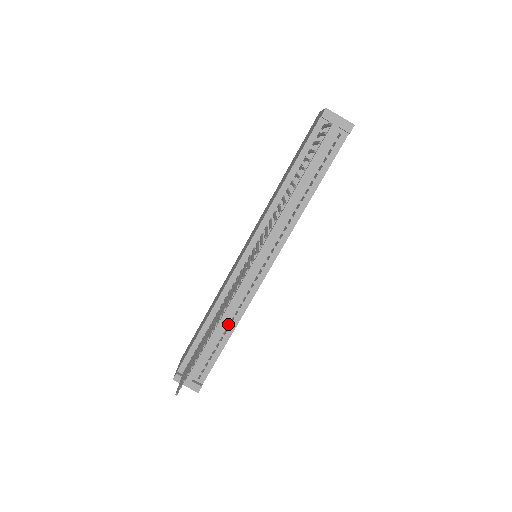
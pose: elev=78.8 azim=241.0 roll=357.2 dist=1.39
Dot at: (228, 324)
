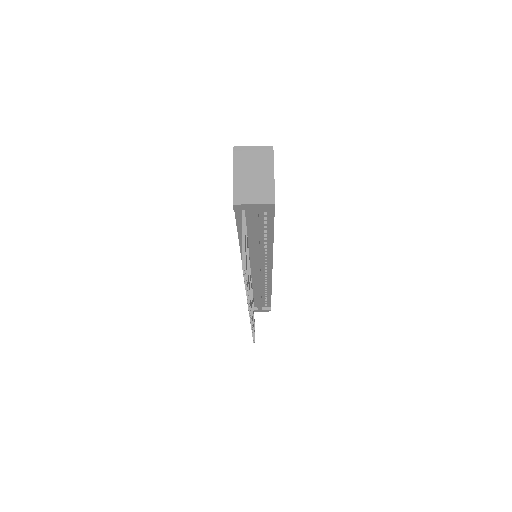
Dot at: (264, 291)
